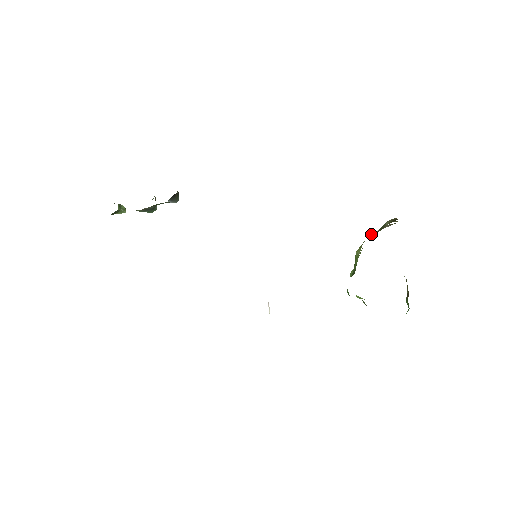
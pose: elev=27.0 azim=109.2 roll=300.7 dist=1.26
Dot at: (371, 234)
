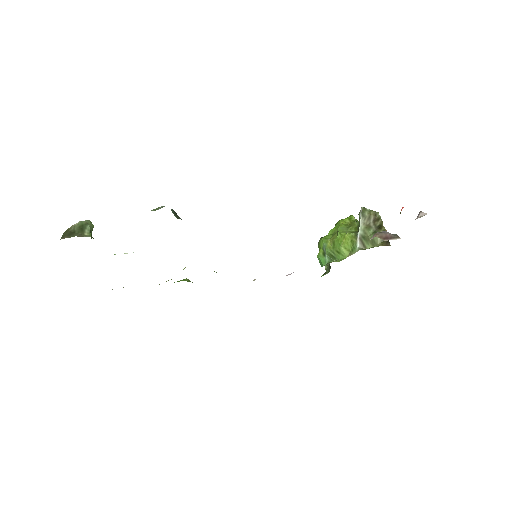
Dot at: (364, 248)
